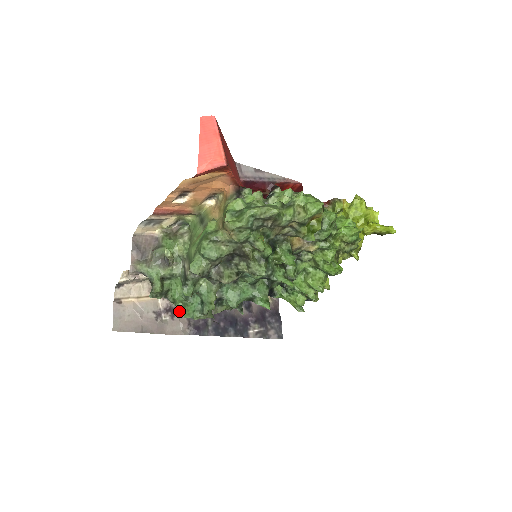
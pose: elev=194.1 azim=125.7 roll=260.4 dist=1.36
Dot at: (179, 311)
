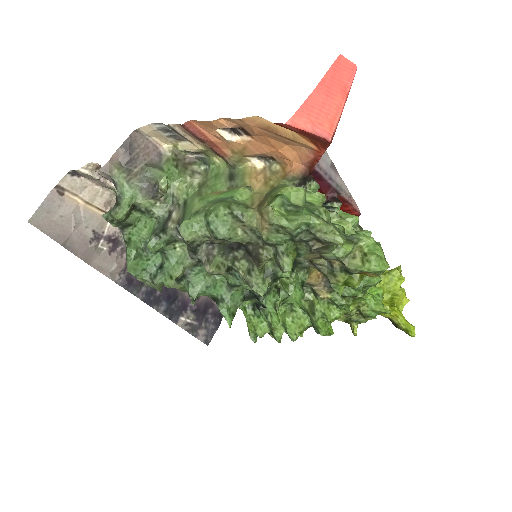
Dot at: (126, 258)
